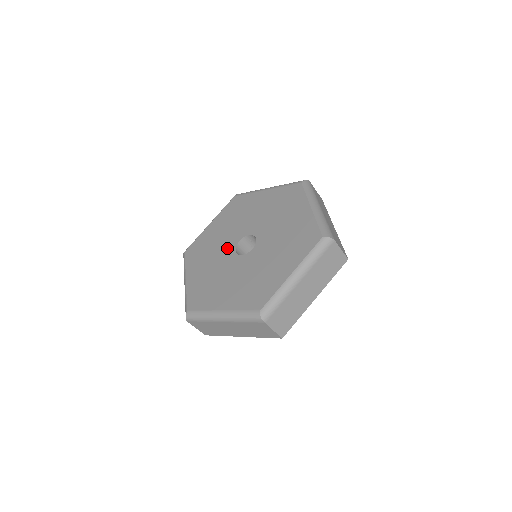
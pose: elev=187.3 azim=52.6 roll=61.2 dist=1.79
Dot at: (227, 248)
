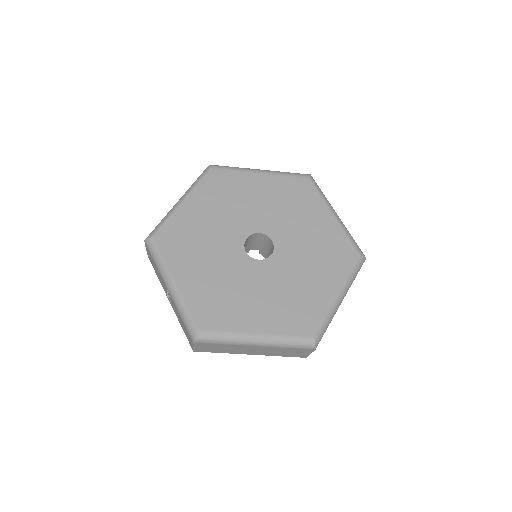
Dot at: (231, 245)
